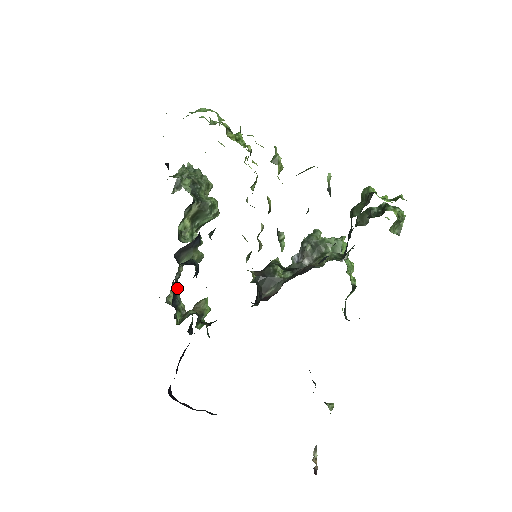
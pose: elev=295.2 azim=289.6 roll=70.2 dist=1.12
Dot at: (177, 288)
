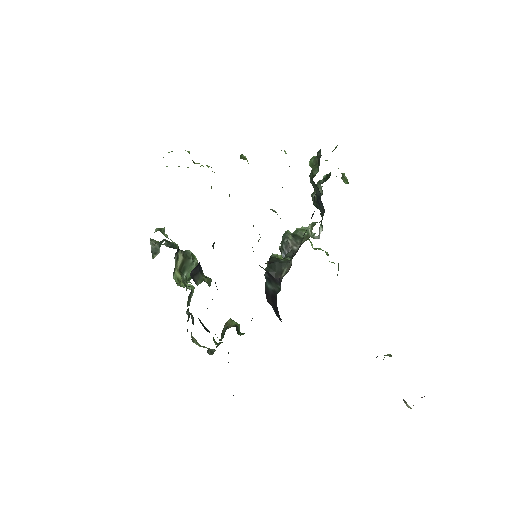
Dot at: (200, 320)
